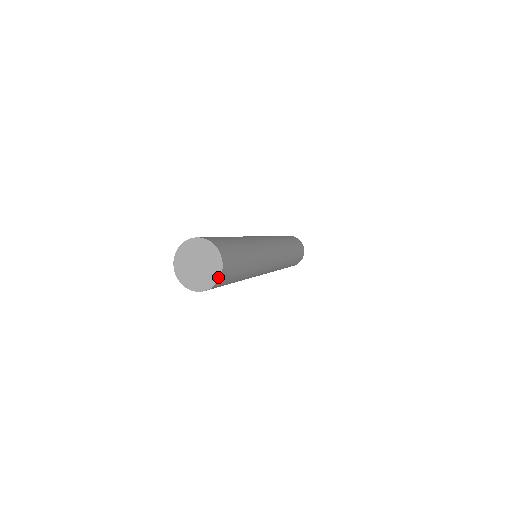
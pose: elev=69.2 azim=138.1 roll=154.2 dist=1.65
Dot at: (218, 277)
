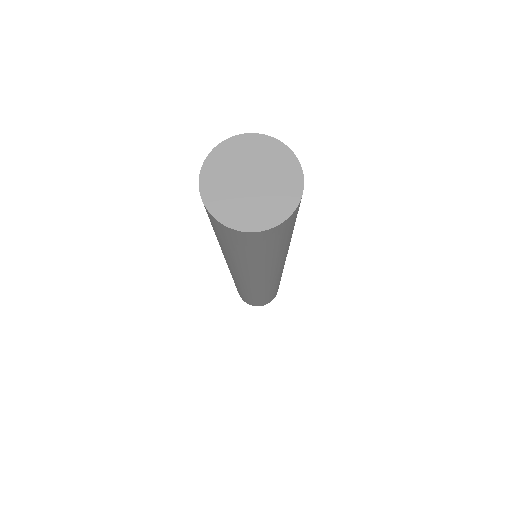
Dot at: (291, 155)
